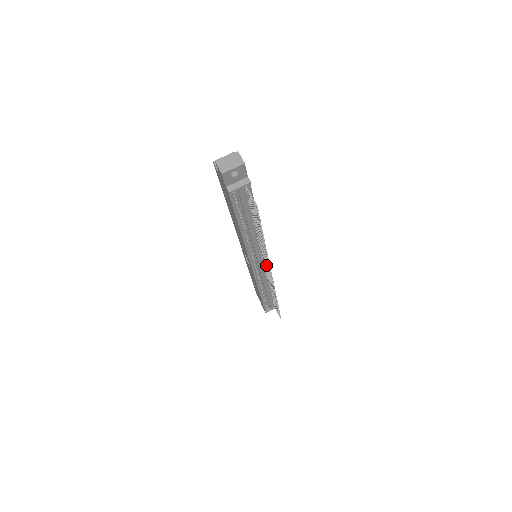
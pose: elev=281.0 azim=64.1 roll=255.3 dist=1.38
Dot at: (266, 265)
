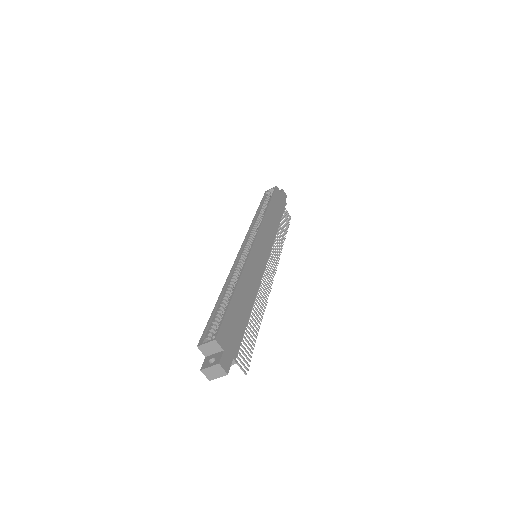
Dot at: occluded
